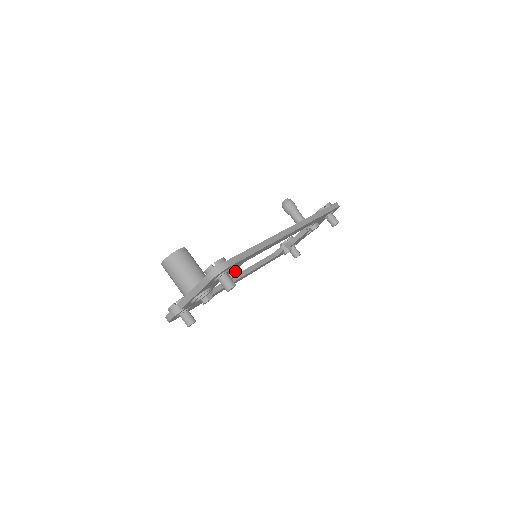
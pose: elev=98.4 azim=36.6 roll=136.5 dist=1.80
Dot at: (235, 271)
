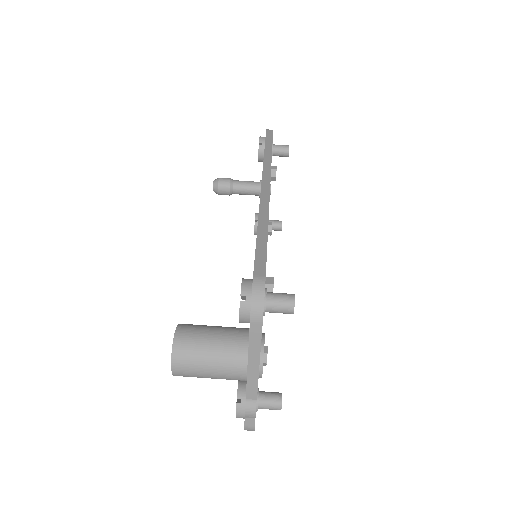
Dot at: (268, 284)
